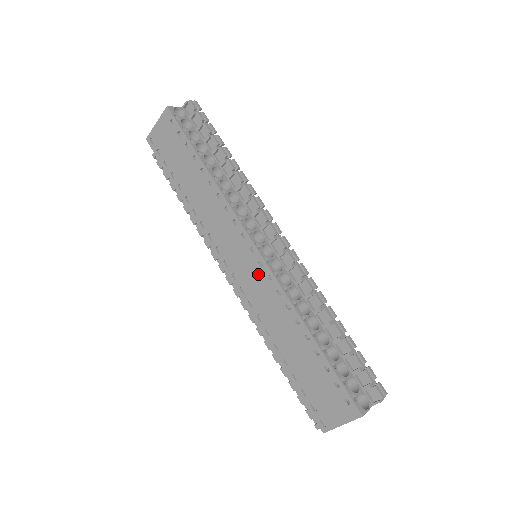
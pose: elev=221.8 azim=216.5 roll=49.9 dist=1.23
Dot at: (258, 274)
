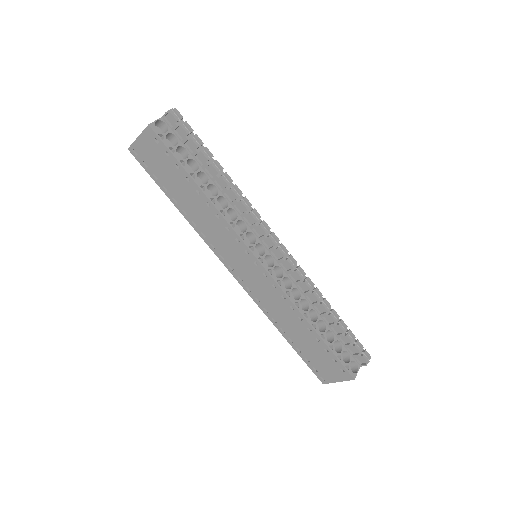
Dot at: (263, 281)
